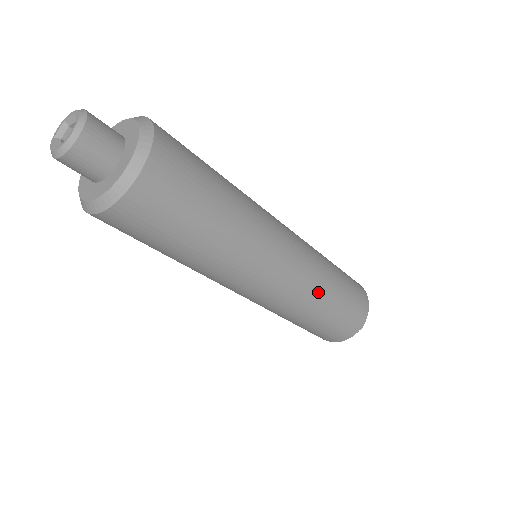
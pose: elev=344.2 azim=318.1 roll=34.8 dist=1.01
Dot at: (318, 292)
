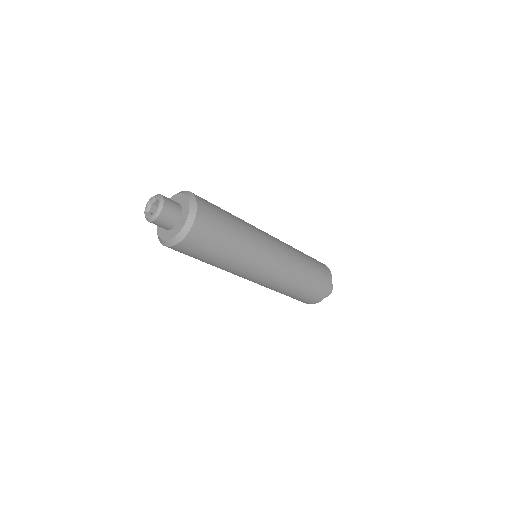
Dot at: (298, 268)
